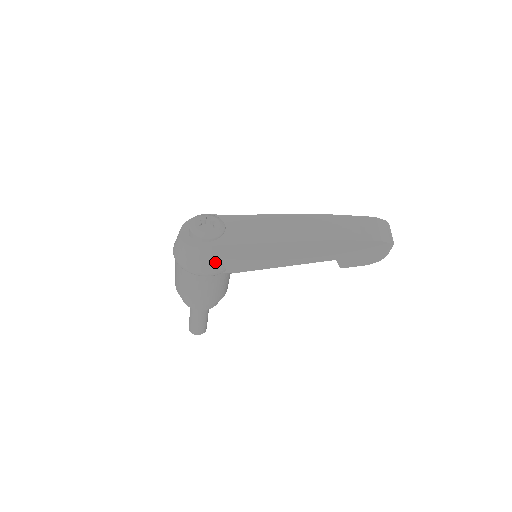
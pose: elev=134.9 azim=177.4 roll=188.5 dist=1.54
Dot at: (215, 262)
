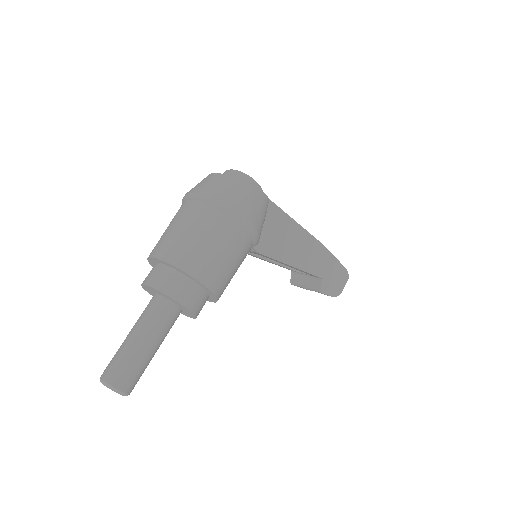
Dot at: (263, 221)
